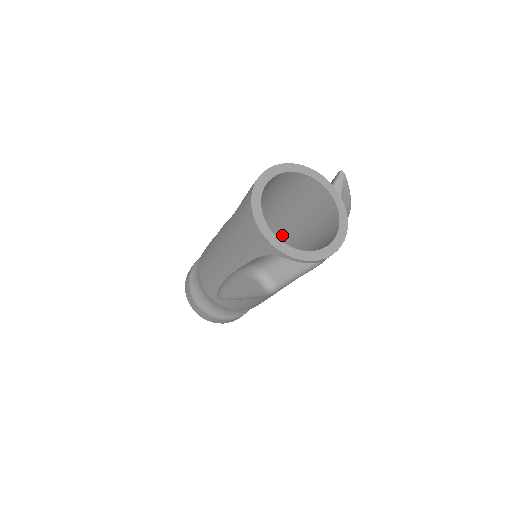
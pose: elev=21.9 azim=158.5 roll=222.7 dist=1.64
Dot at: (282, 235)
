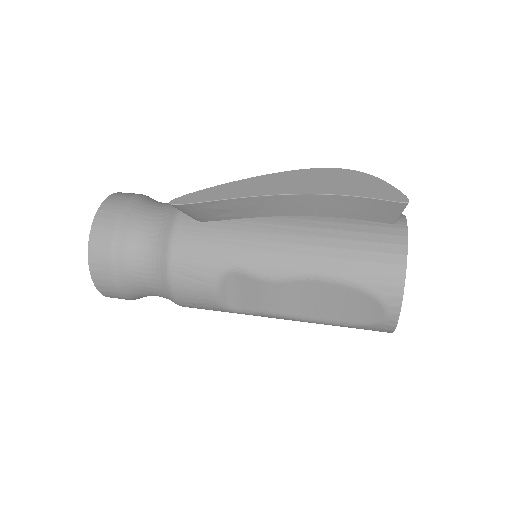
Dot at: occluded
